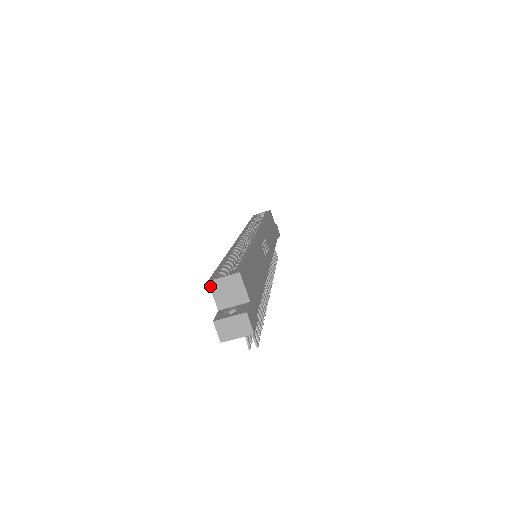
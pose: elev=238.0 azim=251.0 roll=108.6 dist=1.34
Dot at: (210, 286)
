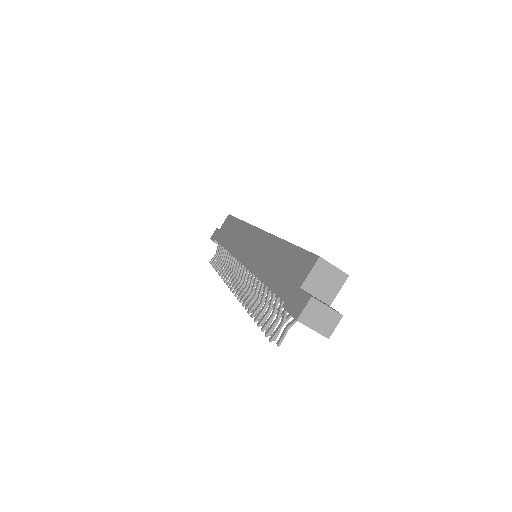
Dot at: (317, 262)
